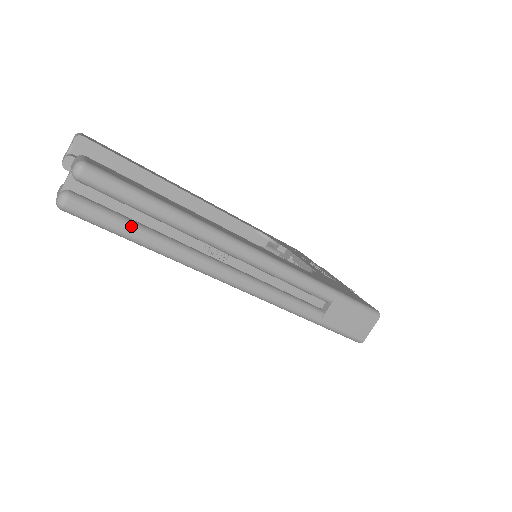
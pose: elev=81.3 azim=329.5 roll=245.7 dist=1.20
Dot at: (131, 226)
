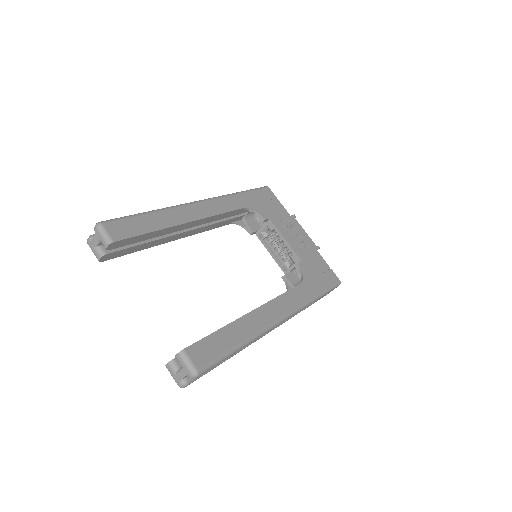
Dot at: (218, 365)
